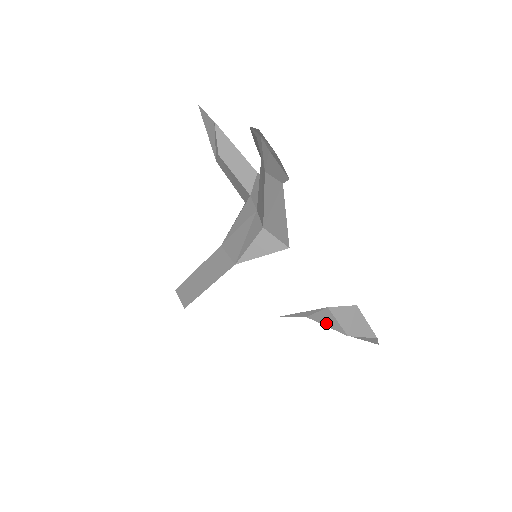
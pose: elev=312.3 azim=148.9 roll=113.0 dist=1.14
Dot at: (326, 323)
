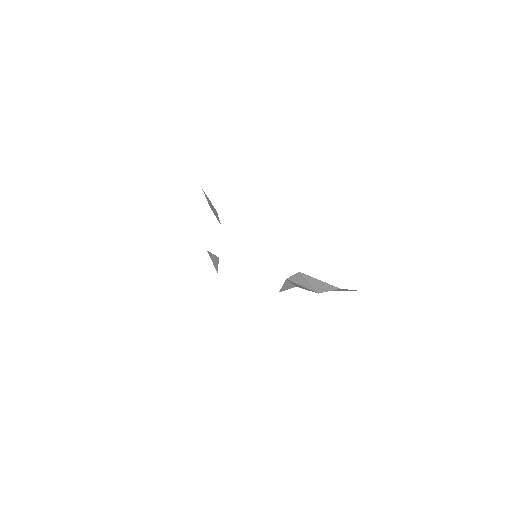
Dot at: (303, 288)
